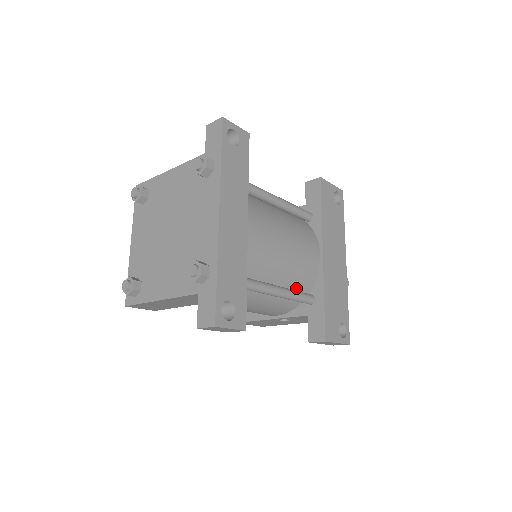
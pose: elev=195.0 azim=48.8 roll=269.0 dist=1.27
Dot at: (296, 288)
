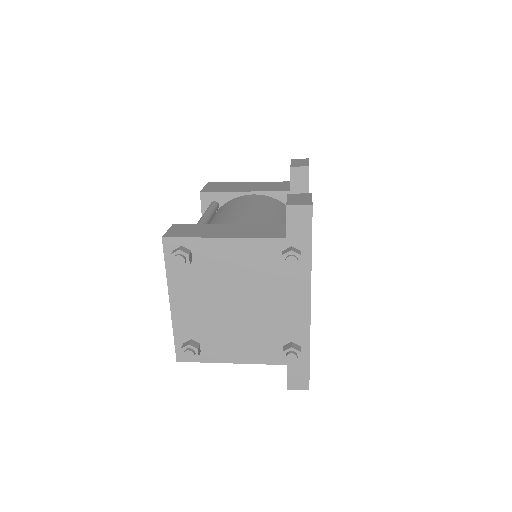
Dot at: occluded
